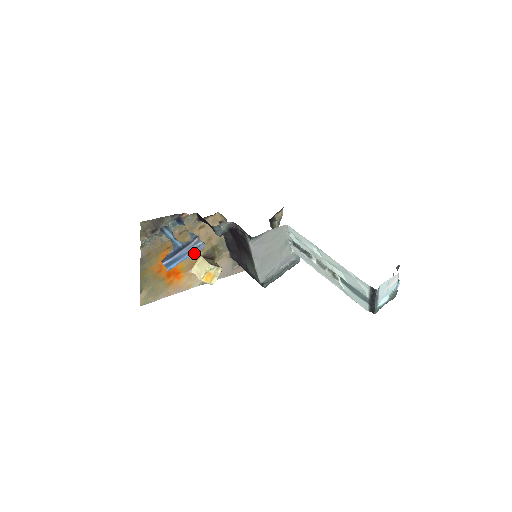
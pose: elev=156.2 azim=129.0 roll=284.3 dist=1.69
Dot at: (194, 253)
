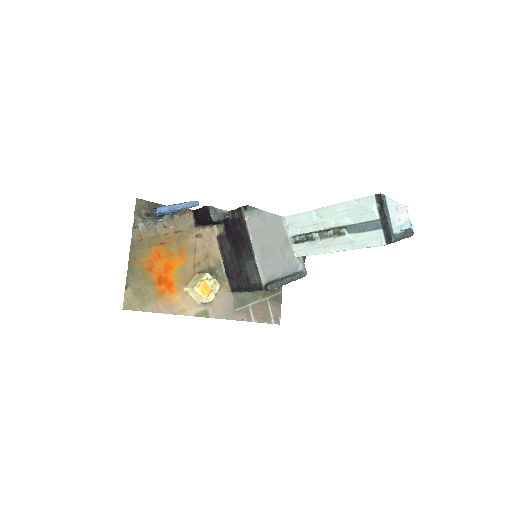
Dot at: (187, 206)
